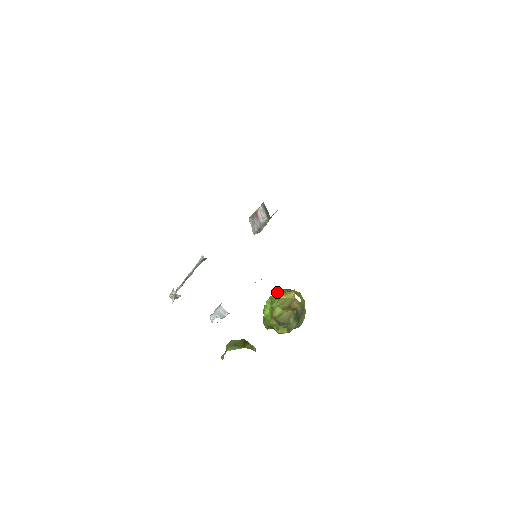
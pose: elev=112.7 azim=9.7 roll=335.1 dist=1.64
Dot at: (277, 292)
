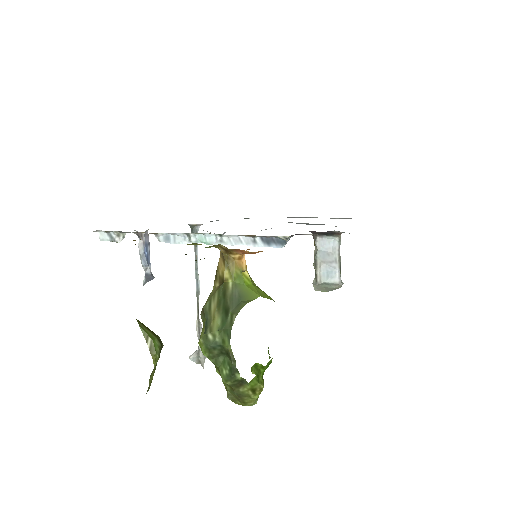
Dot at: occluded
